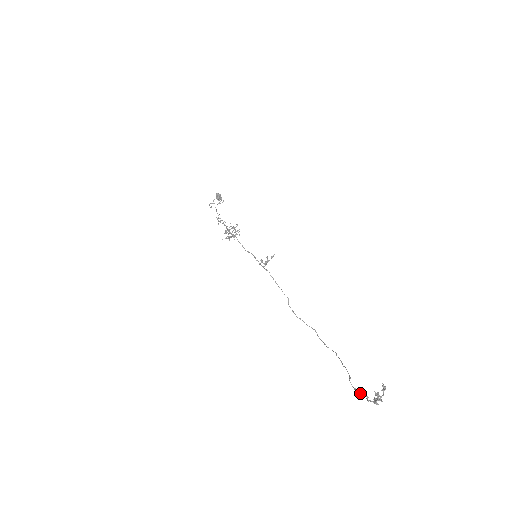
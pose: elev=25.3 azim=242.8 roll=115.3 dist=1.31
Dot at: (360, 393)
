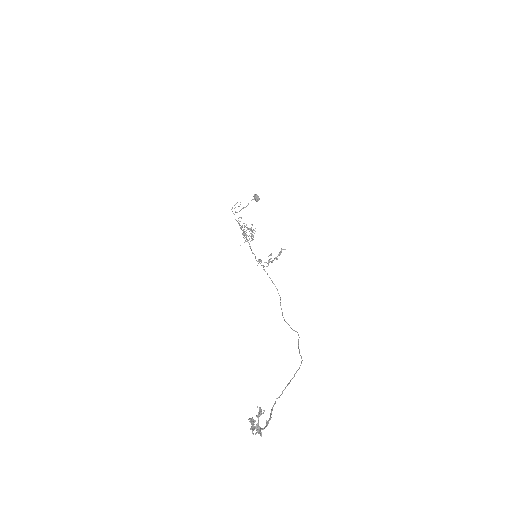
Dot at: (269, 418)
